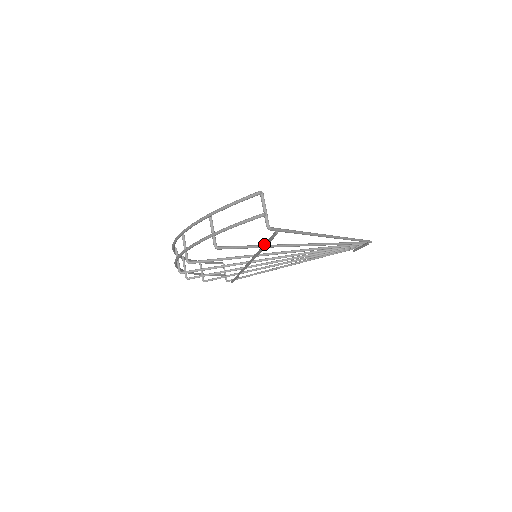
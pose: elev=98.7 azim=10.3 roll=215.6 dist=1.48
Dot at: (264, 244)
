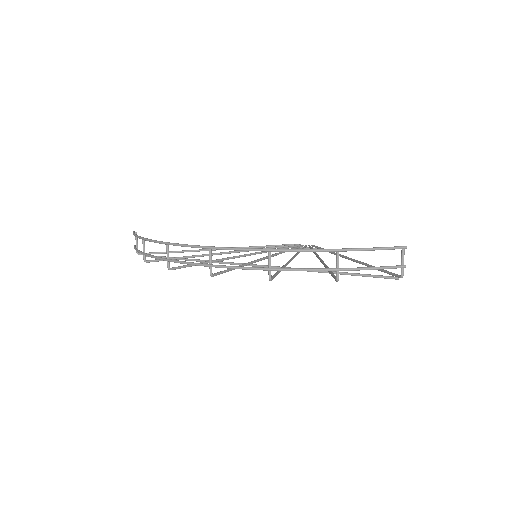
Dot at: (350, 274)
